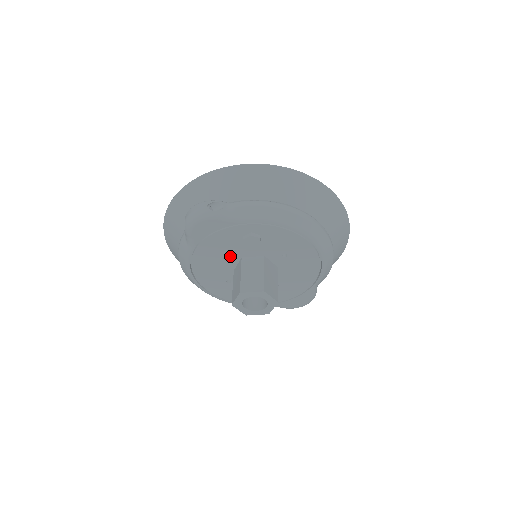
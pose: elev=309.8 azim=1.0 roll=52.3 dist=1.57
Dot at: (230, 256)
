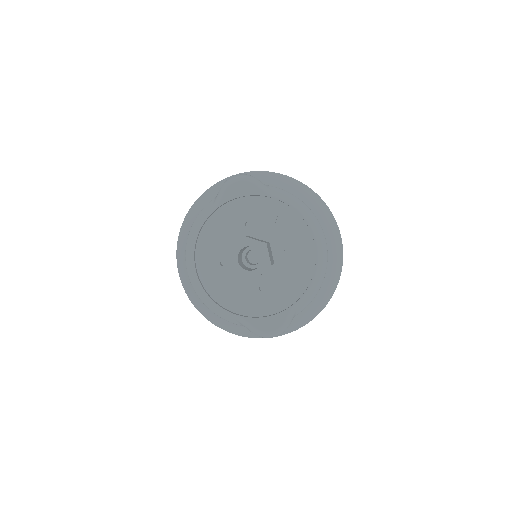
Dot at: (241, 231)
